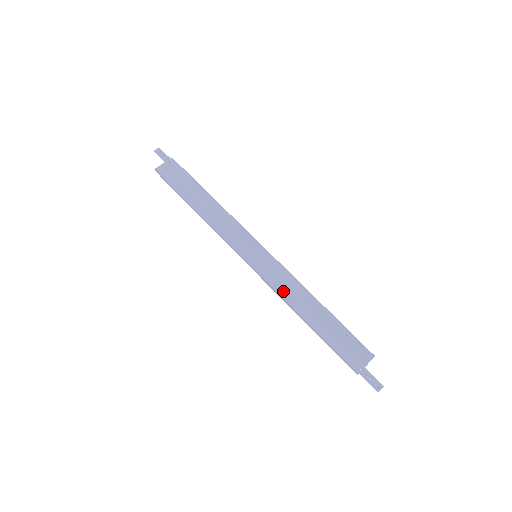
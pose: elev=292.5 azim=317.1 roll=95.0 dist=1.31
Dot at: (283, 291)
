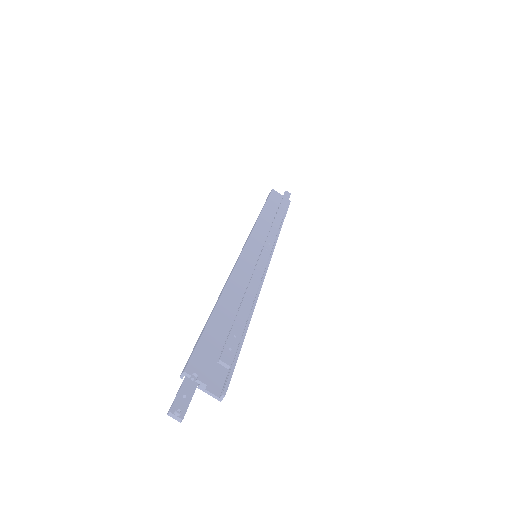
Dot at: (238, 276)
